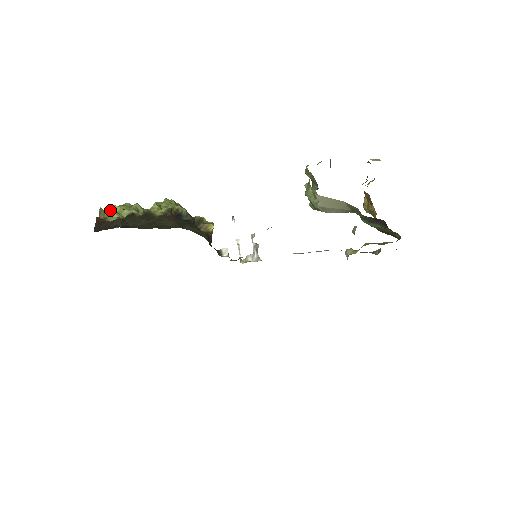
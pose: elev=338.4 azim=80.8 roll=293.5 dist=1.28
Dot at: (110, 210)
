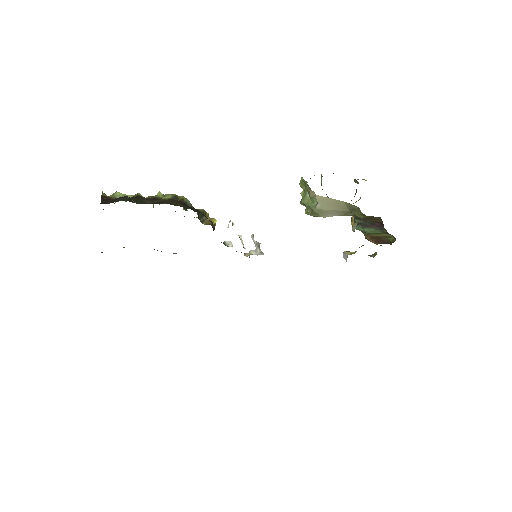
Dot at: occluded
